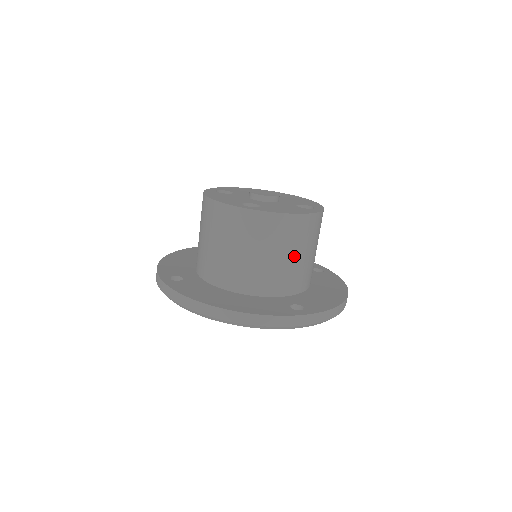
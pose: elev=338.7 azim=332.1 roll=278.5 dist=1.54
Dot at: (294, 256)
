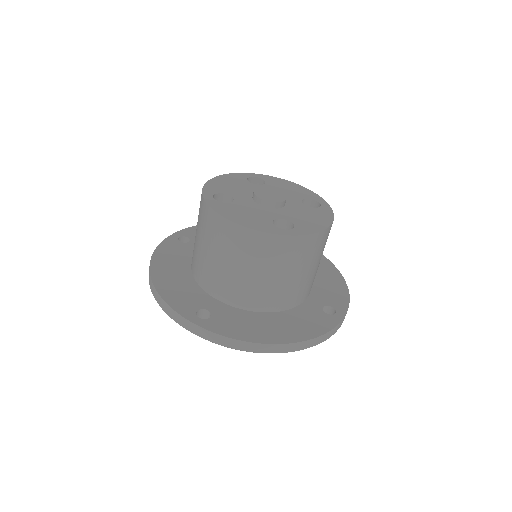
Dot at: (232, 266)
